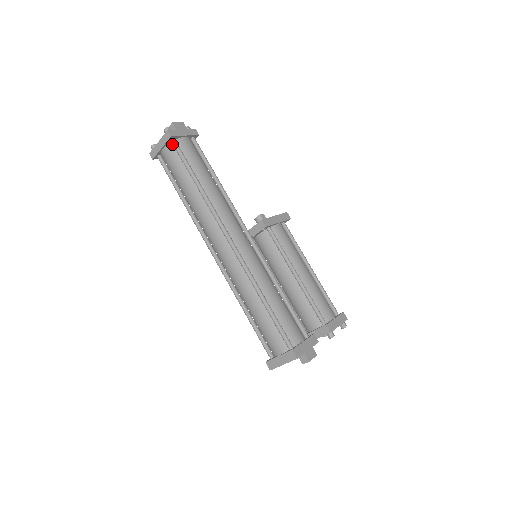
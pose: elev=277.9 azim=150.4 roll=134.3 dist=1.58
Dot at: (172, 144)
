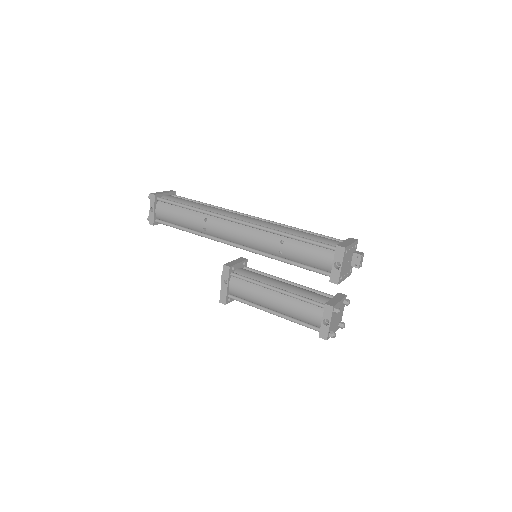
Dot at: occluded
